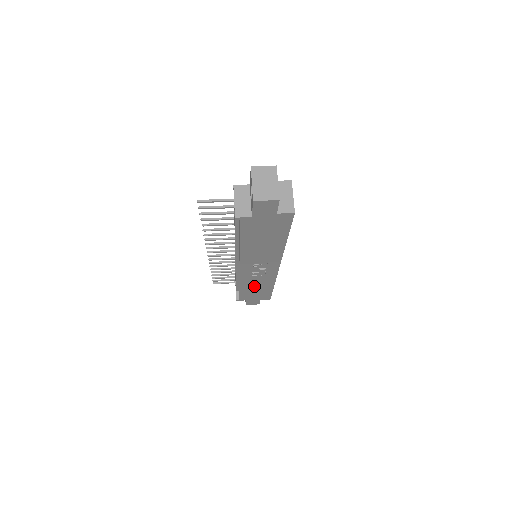
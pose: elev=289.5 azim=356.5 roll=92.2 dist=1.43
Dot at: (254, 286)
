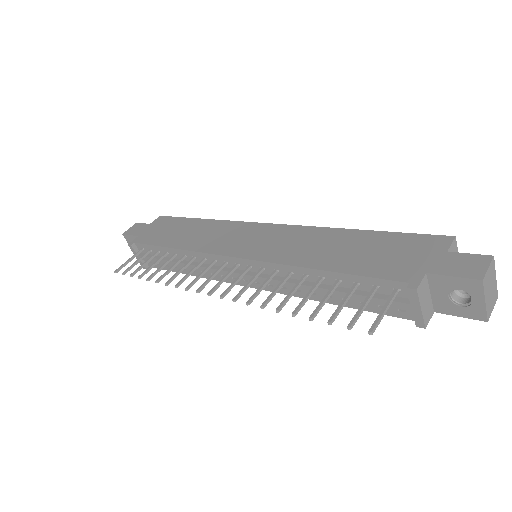
Dot at: occluded
